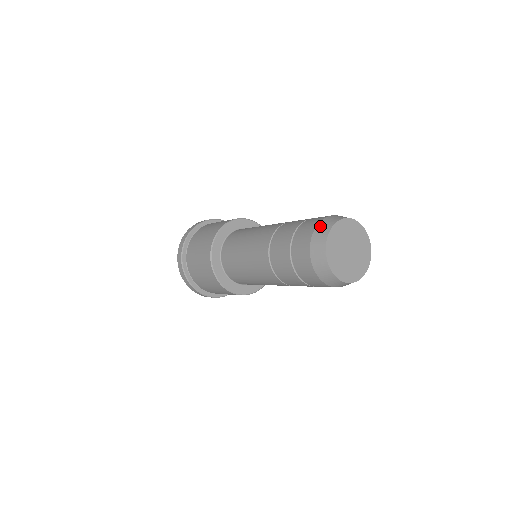
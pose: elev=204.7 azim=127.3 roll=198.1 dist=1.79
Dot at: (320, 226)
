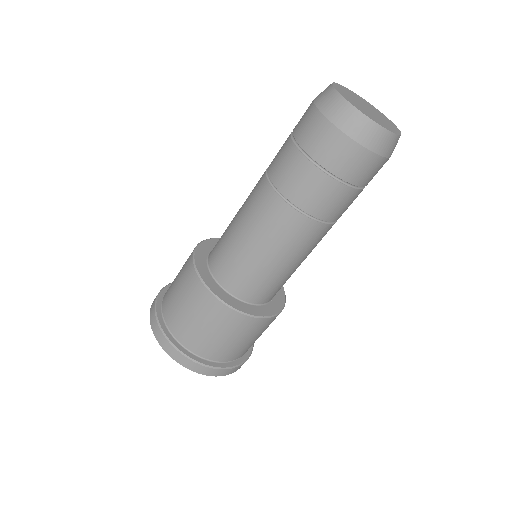
Dot at: (318, 95)
